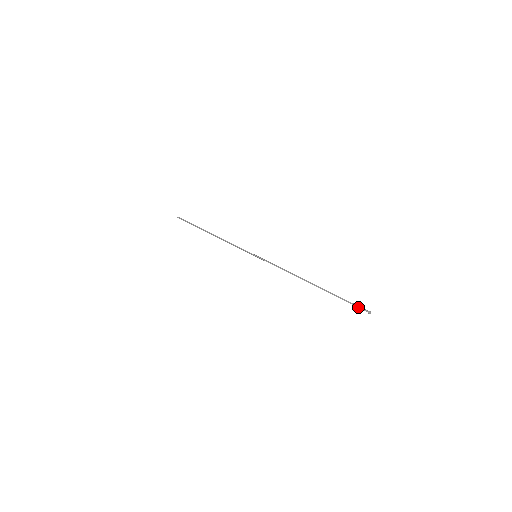
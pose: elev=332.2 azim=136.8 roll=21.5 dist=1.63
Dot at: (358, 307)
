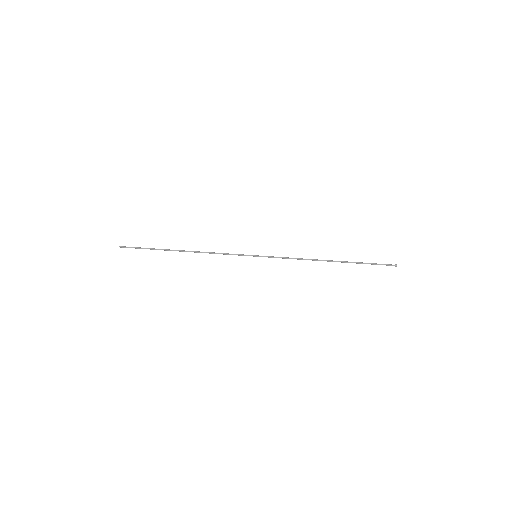
Dot at: occluded
